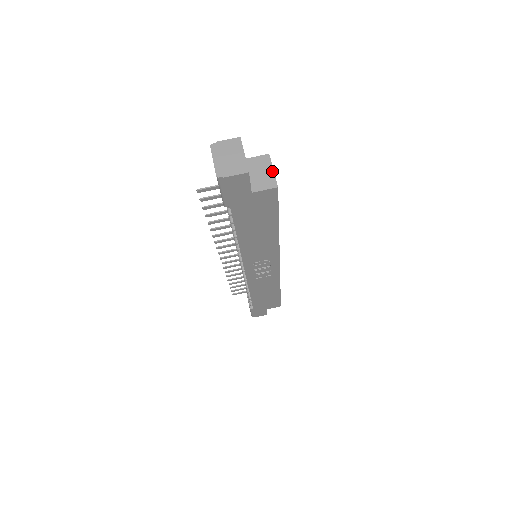
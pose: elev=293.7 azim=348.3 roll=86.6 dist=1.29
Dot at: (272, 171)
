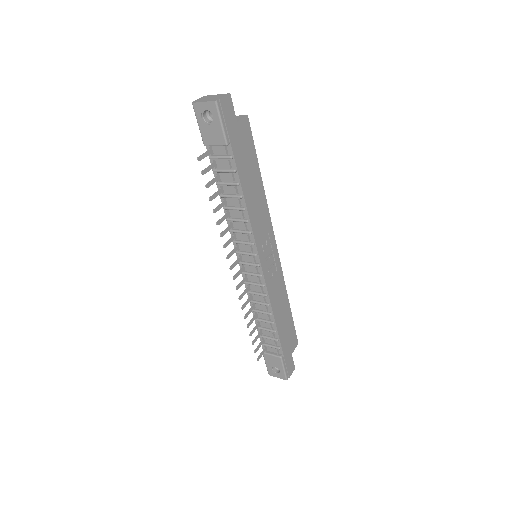
Dot at: occluded
